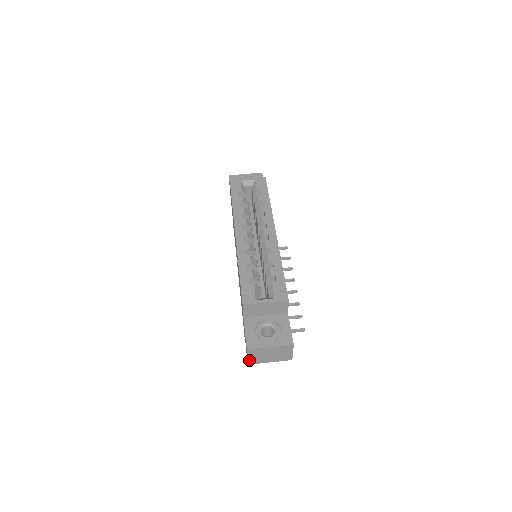
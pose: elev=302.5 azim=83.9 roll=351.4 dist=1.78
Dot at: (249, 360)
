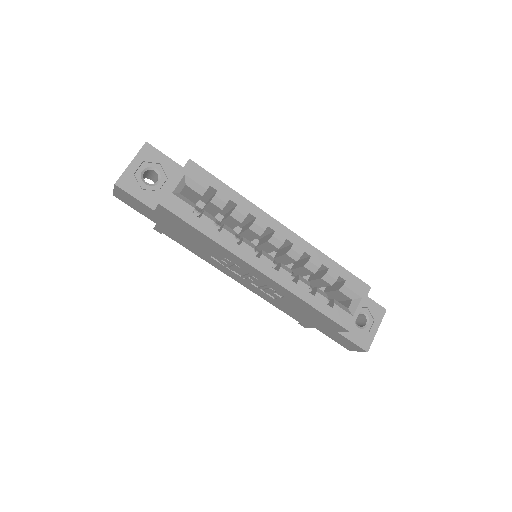
Dot at: (355, 350)
